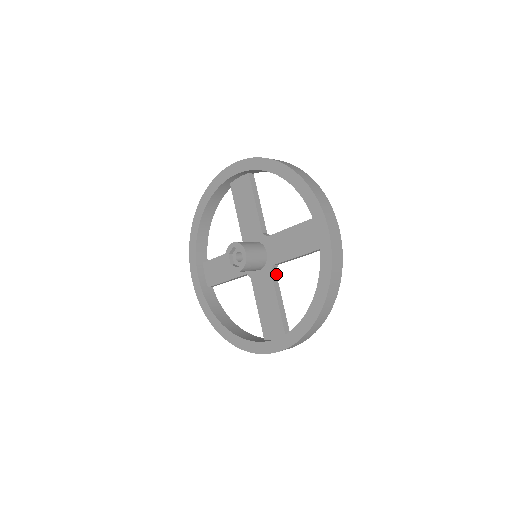
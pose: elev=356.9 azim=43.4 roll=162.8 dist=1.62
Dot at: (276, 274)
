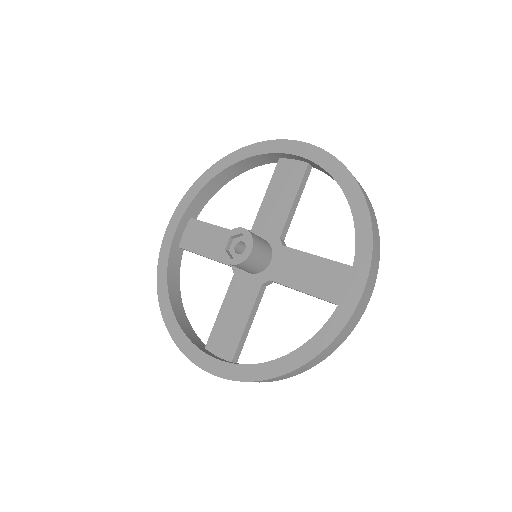
Dot at: occluded
